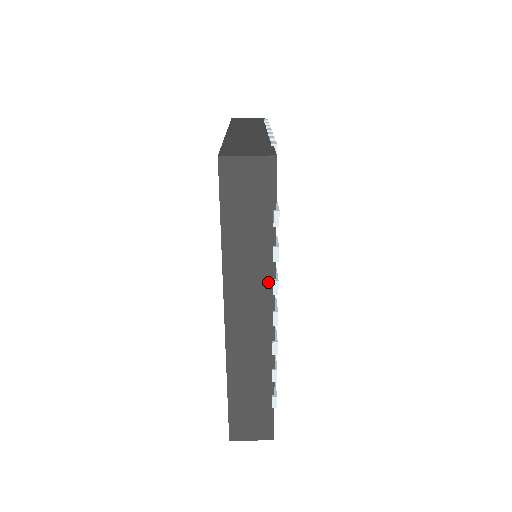
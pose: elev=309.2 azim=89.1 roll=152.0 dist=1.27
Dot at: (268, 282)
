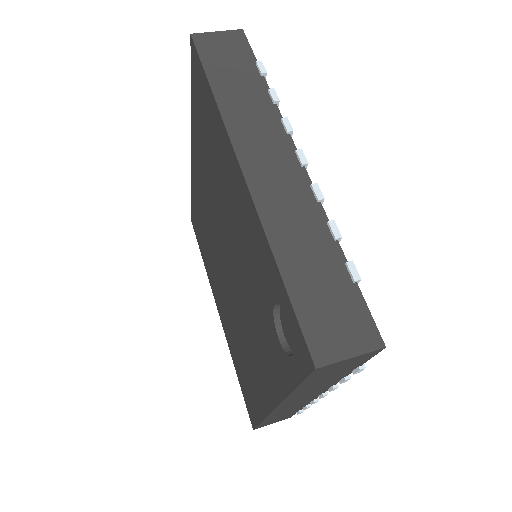
Dot at: (277, 124)
